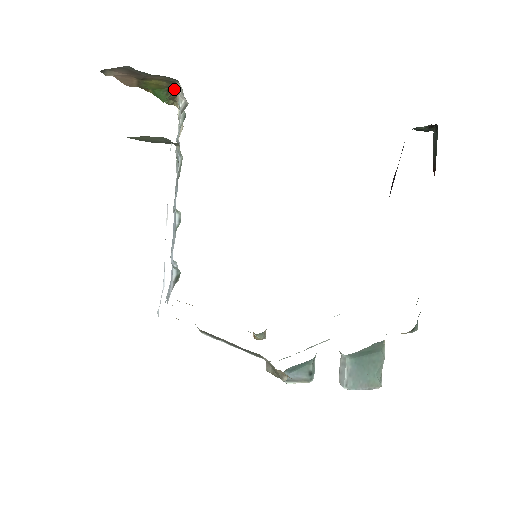
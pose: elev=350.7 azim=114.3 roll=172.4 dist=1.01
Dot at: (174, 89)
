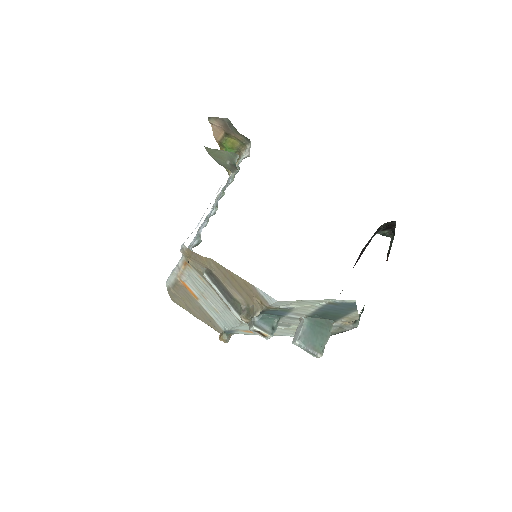
Dot at: (240, 153)
